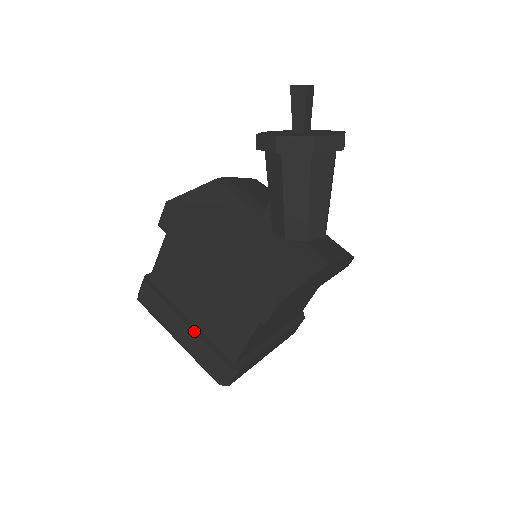
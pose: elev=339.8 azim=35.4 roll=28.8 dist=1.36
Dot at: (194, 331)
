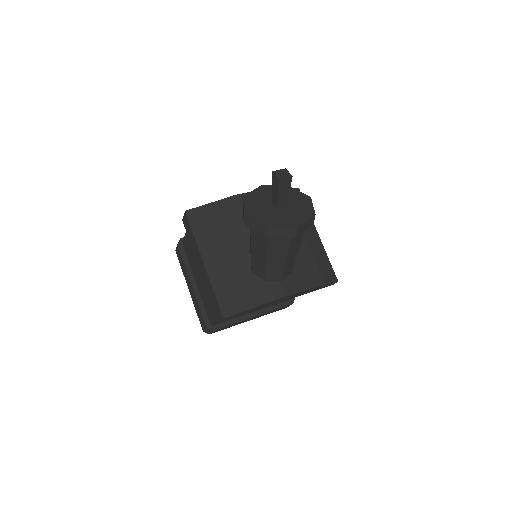
Dot at: (195, 293)
